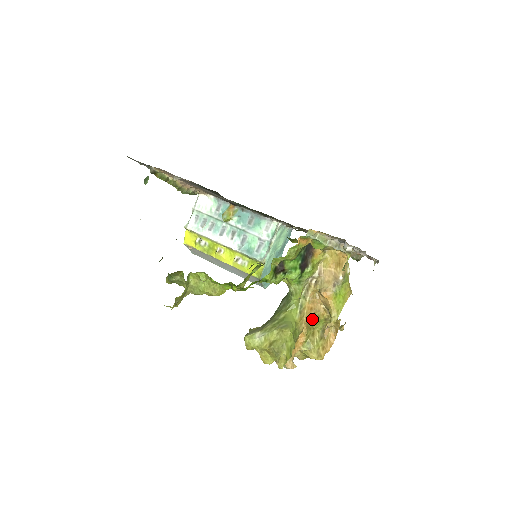
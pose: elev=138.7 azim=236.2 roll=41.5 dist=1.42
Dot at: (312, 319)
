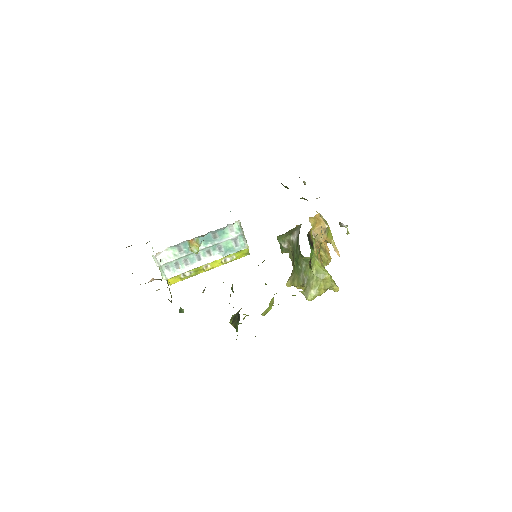
Dot at: (319, 252)
